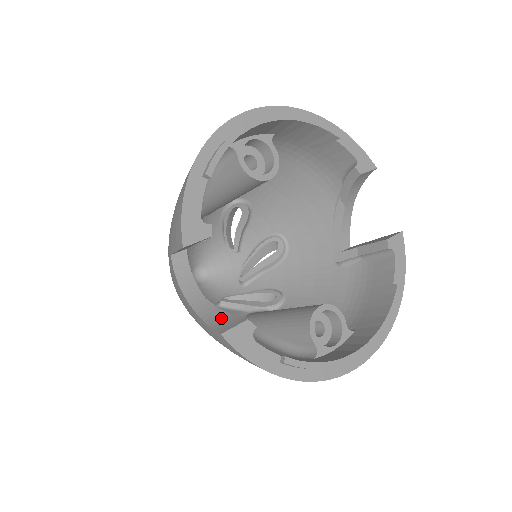
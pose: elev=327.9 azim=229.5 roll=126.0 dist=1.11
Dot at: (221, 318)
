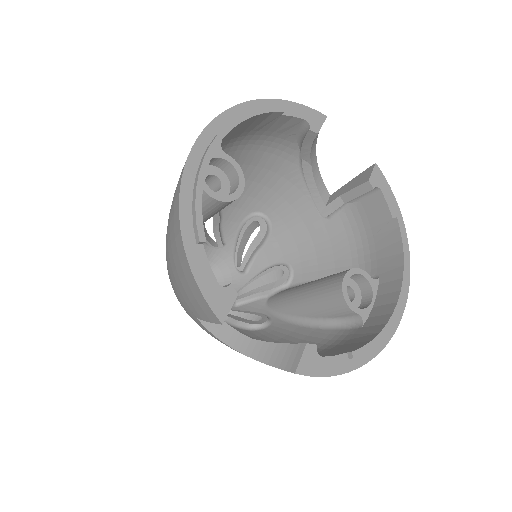
Dot at: (280, 353)
